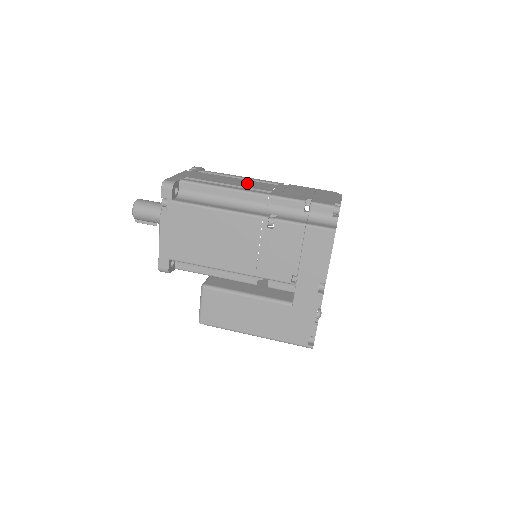
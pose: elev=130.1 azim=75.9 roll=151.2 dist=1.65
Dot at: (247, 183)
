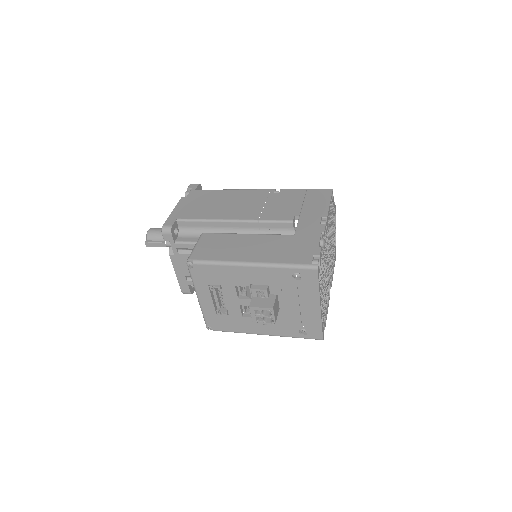
Dot at: occluded
